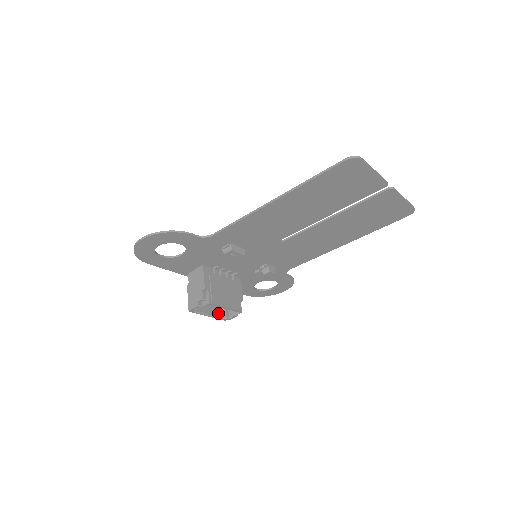
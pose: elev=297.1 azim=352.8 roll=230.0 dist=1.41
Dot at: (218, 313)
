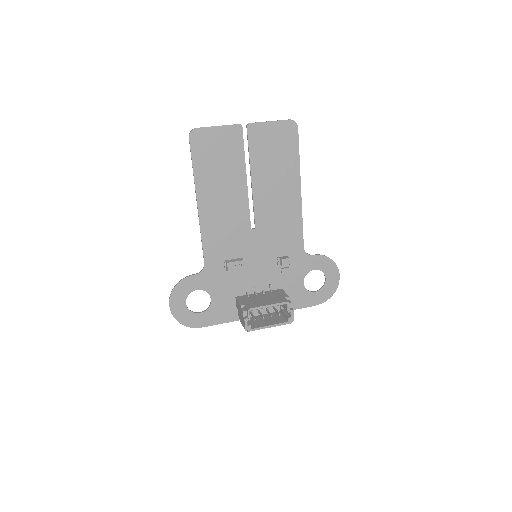
Dot at: (280, 321)
